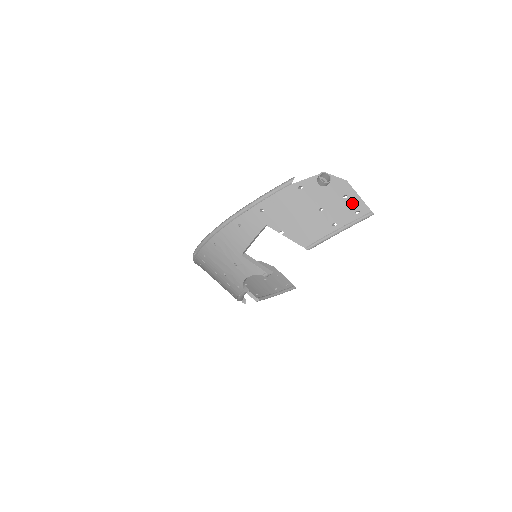
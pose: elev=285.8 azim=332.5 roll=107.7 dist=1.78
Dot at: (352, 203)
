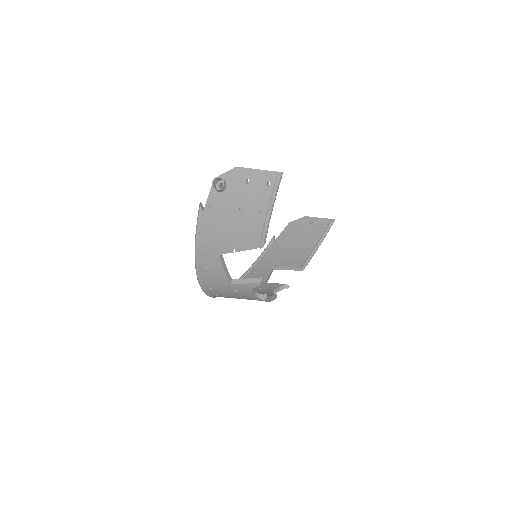
Dot at: (257, 181)
